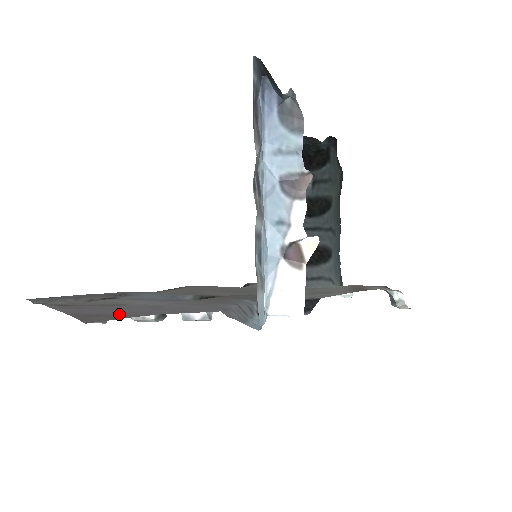
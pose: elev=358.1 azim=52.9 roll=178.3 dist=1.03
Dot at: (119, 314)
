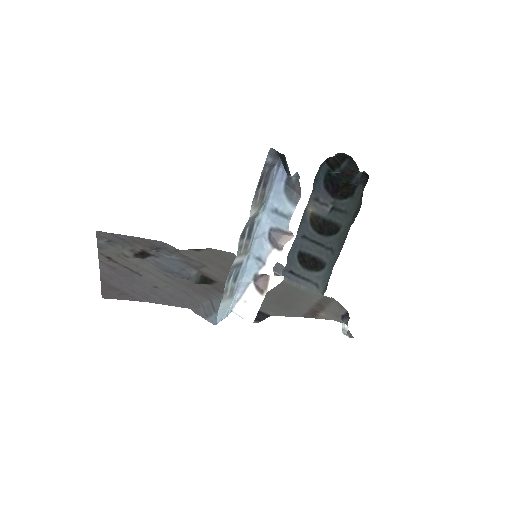
Dot at: (127, 292)
